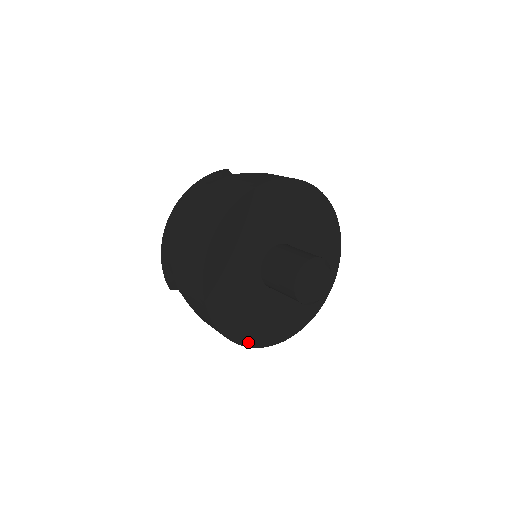
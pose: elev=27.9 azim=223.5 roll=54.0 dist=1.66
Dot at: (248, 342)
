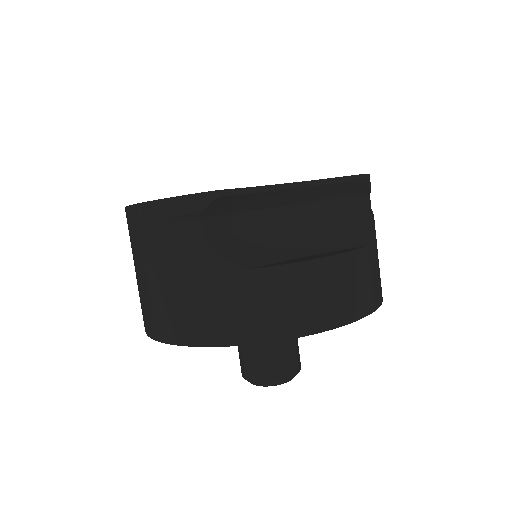
Dot at: occluded
